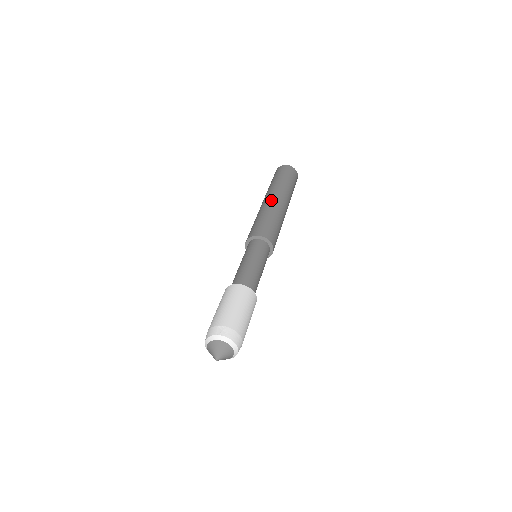
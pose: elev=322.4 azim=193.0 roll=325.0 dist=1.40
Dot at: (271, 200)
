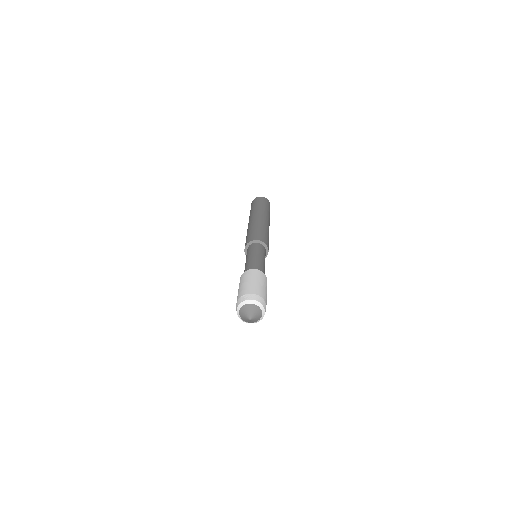
Dot at: (253, 220)
